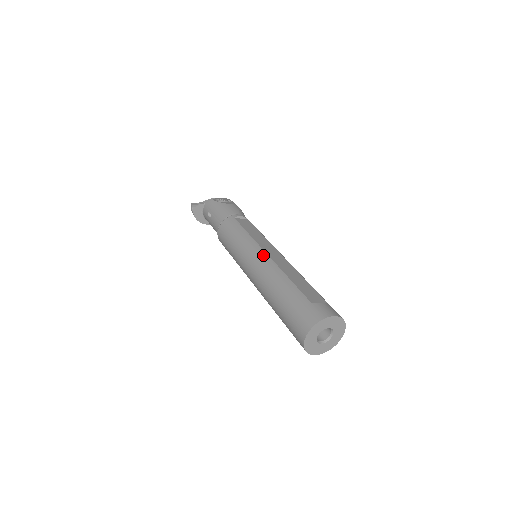
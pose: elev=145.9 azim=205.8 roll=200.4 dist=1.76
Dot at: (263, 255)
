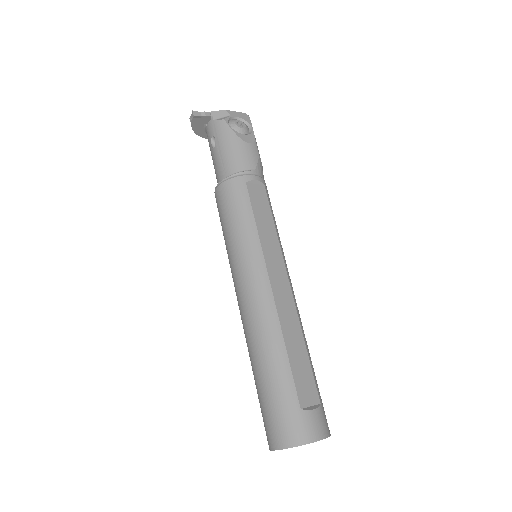
Dot at: (265, 285)
